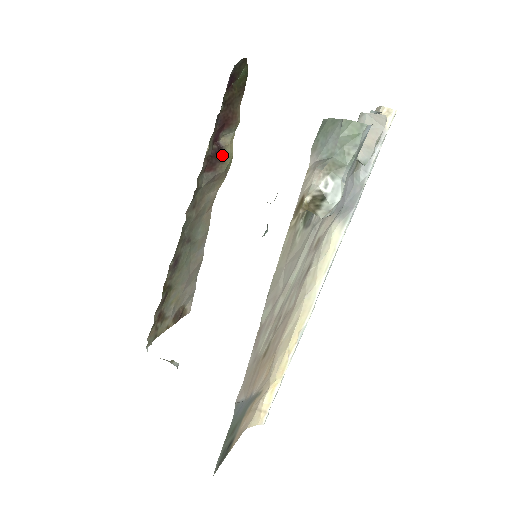
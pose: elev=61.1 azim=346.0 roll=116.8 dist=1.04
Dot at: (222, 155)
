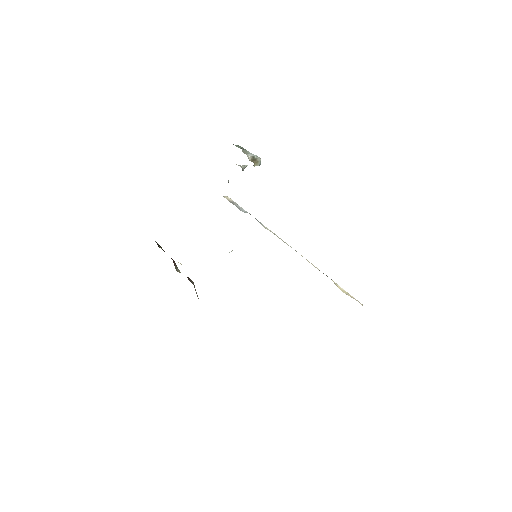
Dot at: occluded
